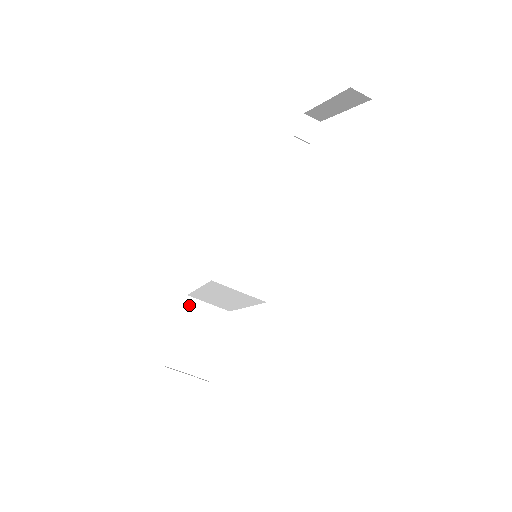
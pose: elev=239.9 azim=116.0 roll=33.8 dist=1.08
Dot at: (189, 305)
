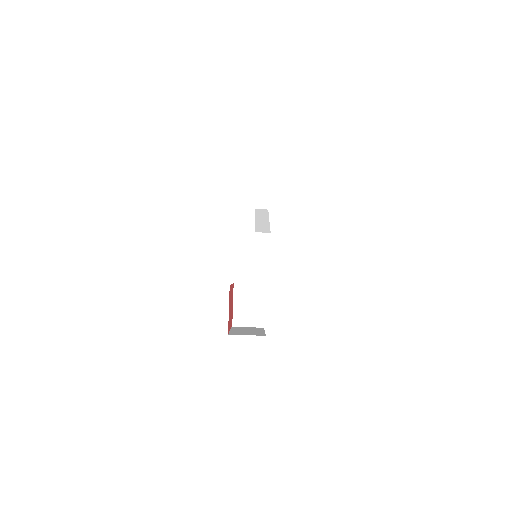
Dot at: (237, 289)
